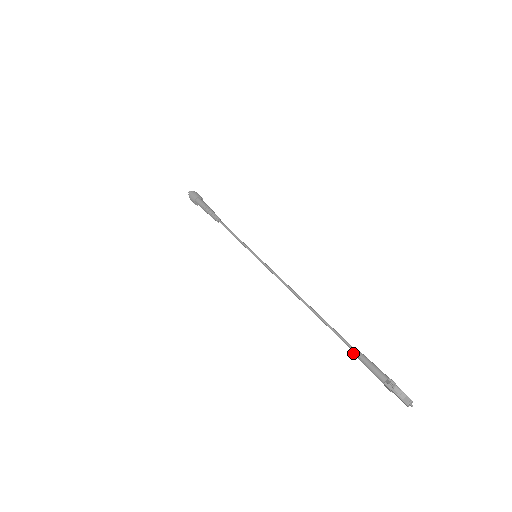
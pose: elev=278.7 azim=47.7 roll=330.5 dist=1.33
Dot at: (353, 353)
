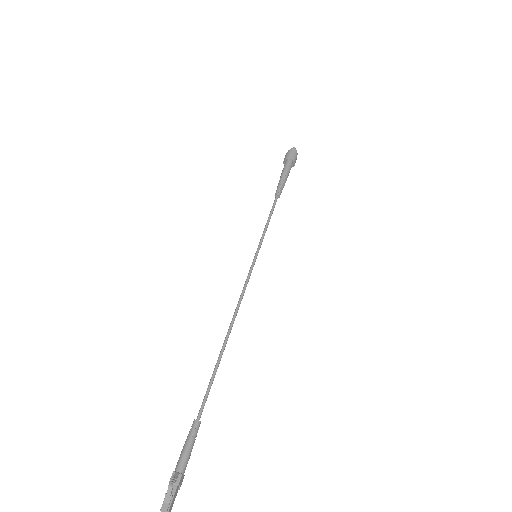
Dot at: (194, 419)
